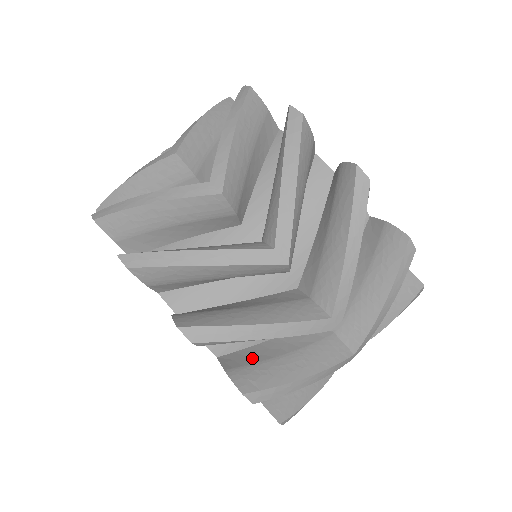
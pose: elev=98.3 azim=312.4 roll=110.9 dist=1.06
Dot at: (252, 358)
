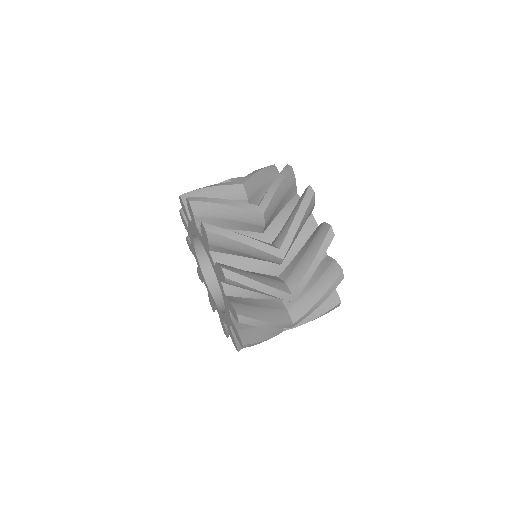
Dot at: occluded
